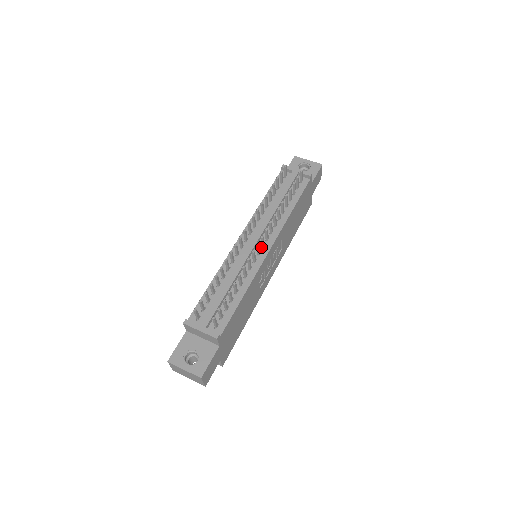
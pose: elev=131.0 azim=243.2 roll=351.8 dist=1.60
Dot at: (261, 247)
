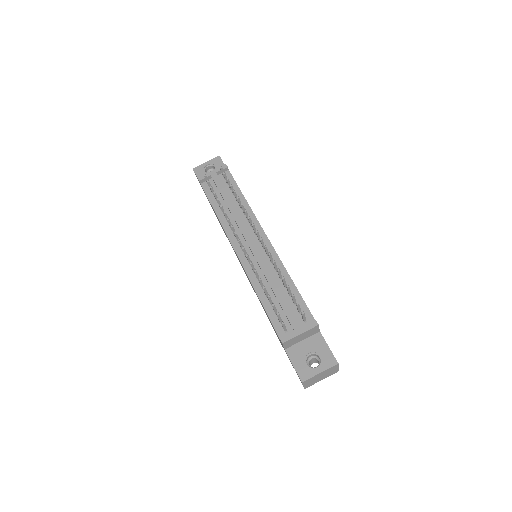
Dot at: (259, 242)
